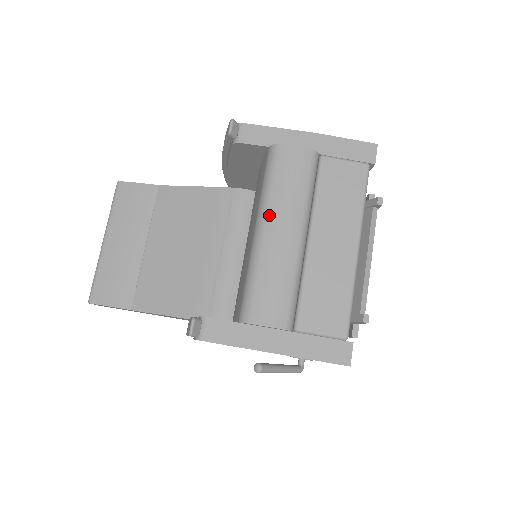
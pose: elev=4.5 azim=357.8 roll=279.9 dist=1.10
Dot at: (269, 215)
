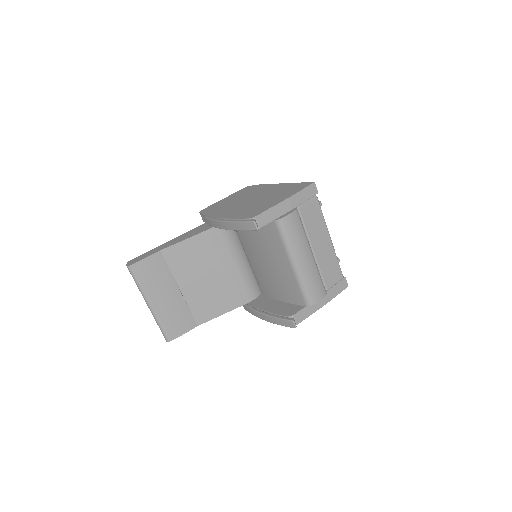
Dot at: (296, 255)
